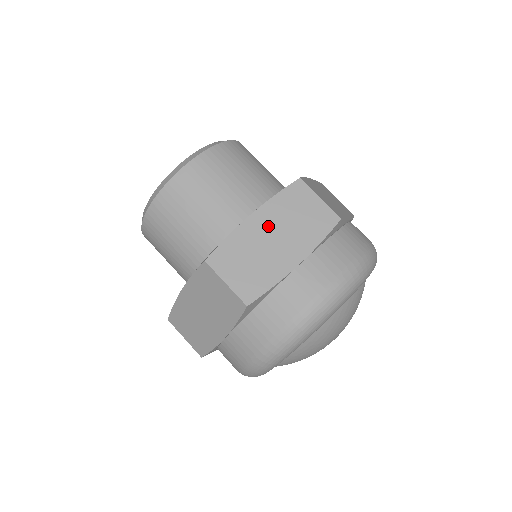
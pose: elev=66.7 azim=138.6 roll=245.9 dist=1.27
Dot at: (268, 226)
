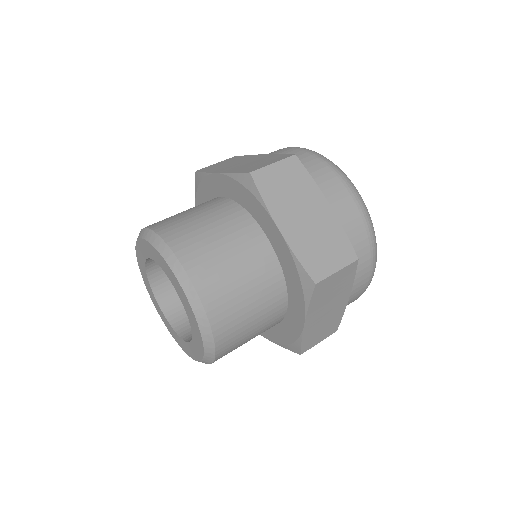
Dot at: (319, 314)
